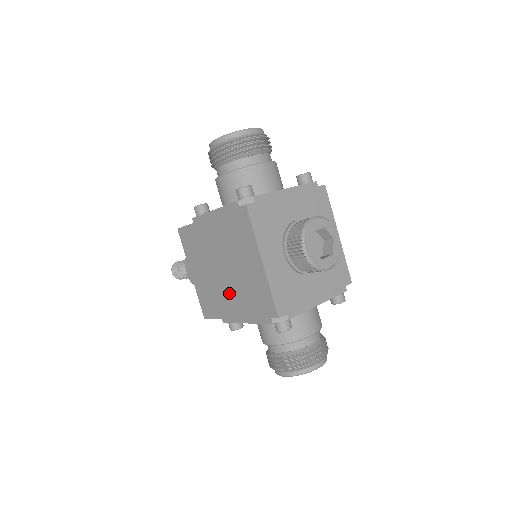
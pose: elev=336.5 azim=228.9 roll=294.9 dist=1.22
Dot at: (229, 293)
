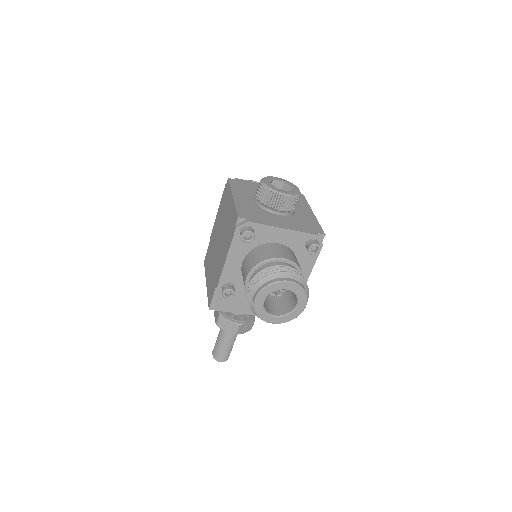
Dot at: (220, 254)
